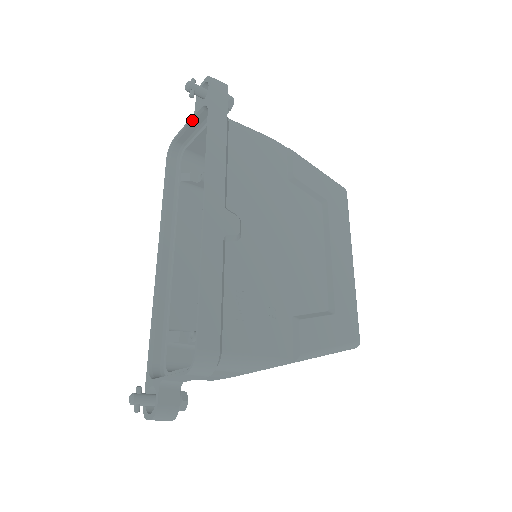
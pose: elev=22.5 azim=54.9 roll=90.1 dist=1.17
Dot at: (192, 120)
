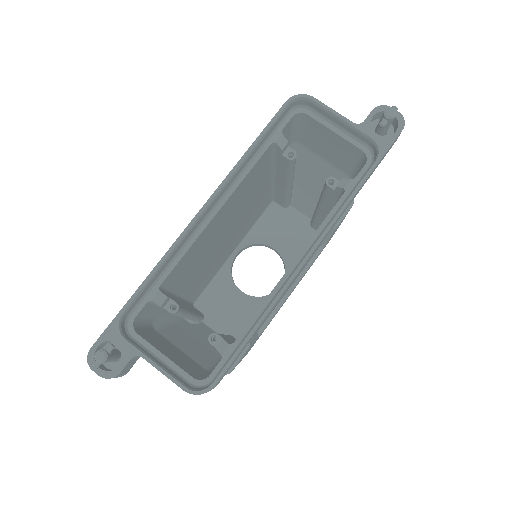
Dot at: (350, 125)
